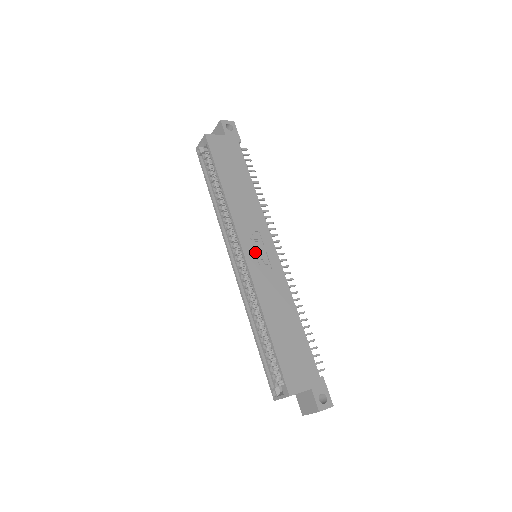
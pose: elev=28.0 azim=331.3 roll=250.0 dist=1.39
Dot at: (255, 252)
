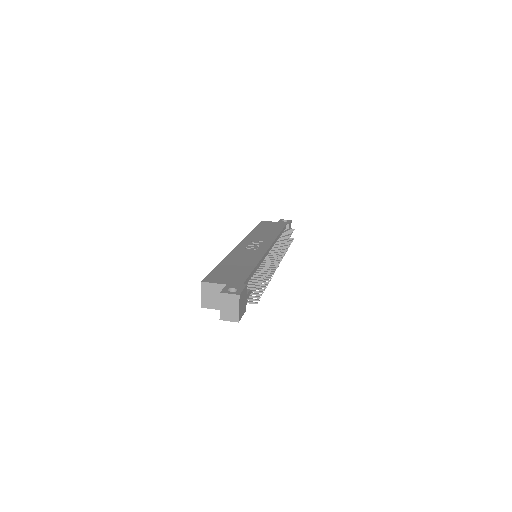
Dot at: occluded
